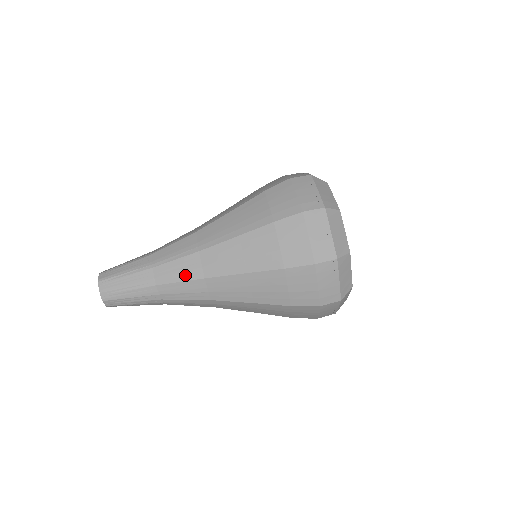
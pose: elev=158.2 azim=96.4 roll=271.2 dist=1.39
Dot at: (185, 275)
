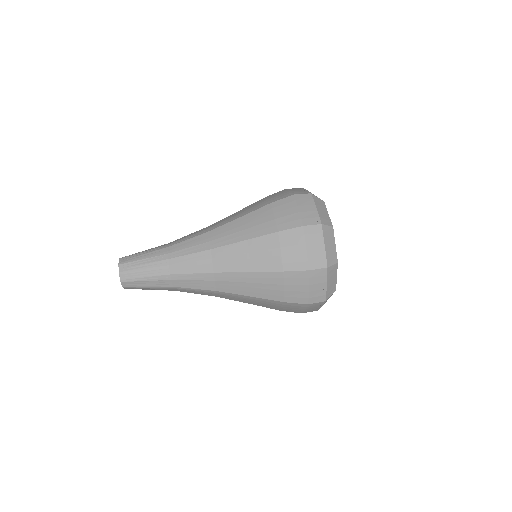
Dot at: (193, 235)
